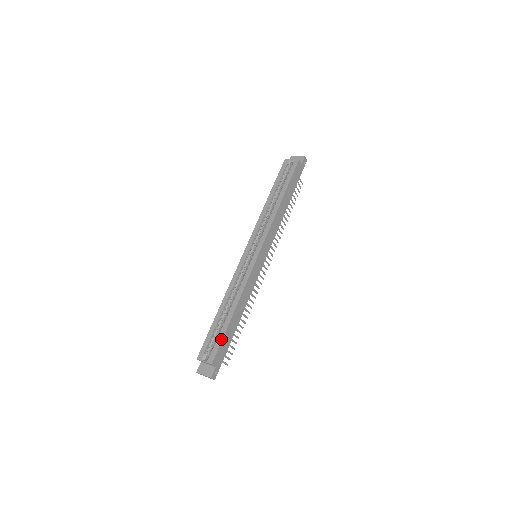
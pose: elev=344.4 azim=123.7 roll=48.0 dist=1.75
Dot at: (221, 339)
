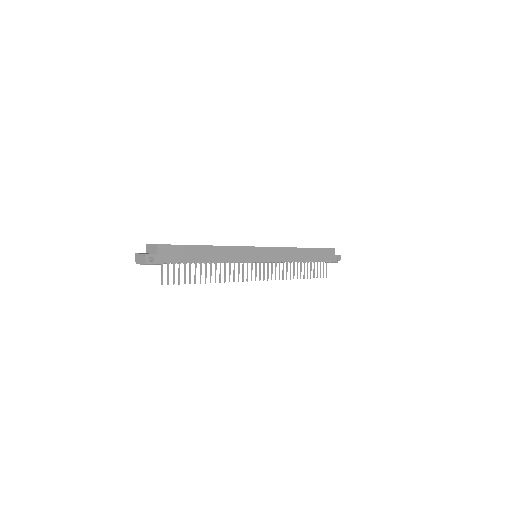
Dot at: occluded
